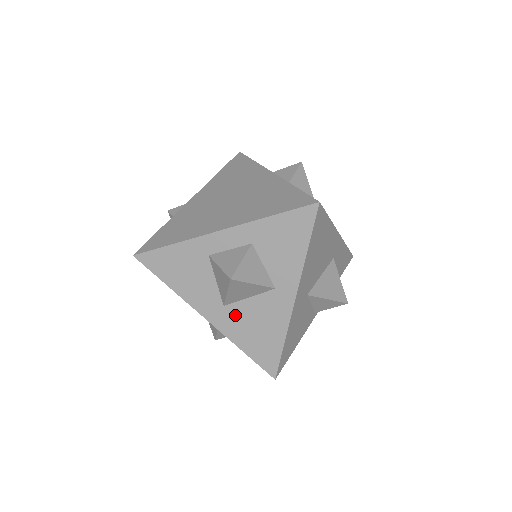
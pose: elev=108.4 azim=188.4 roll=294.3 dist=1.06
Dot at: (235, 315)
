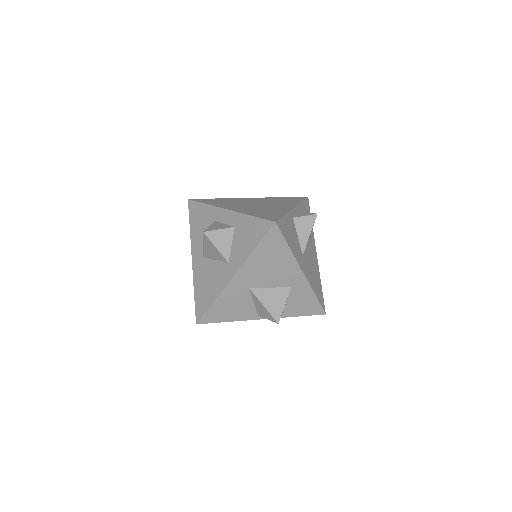
Dot at: (204, 267)
